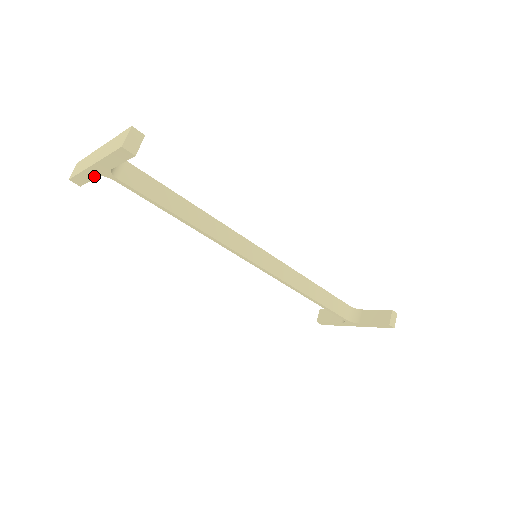
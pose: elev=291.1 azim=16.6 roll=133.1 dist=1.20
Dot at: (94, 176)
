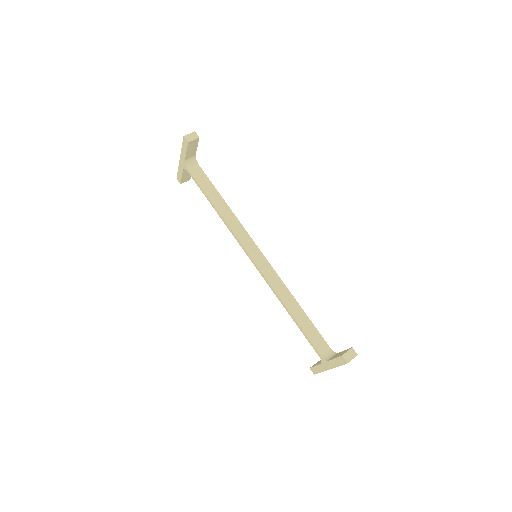
Dot at: (182, 170)
